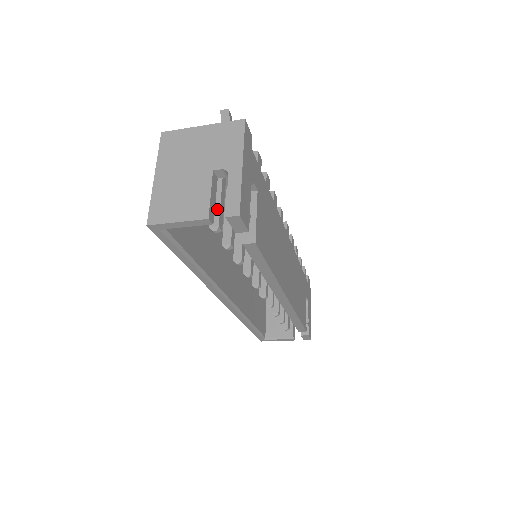
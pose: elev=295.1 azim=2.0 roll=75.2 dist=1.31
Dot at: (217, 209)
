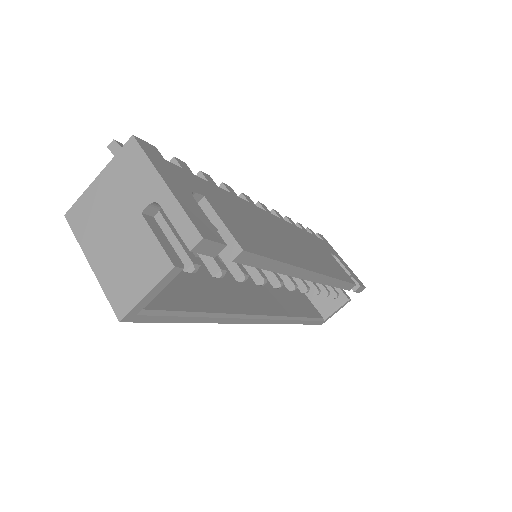
Dot at: (178, 247)
